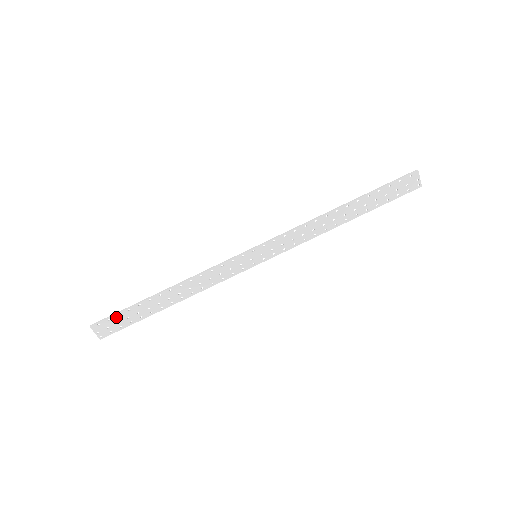
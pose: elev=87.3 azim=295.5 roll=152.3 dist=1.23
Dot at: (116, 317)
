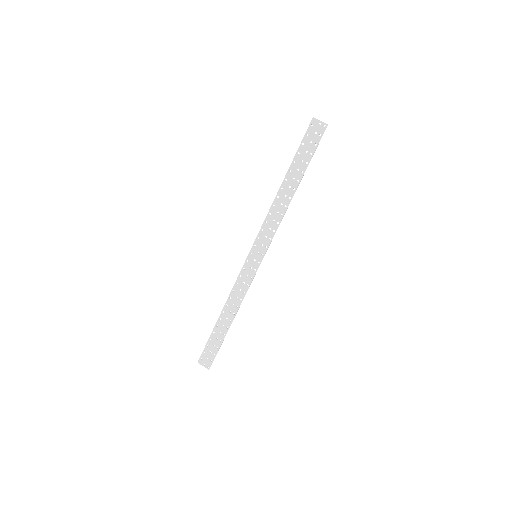
Dot at: (207, 348)
